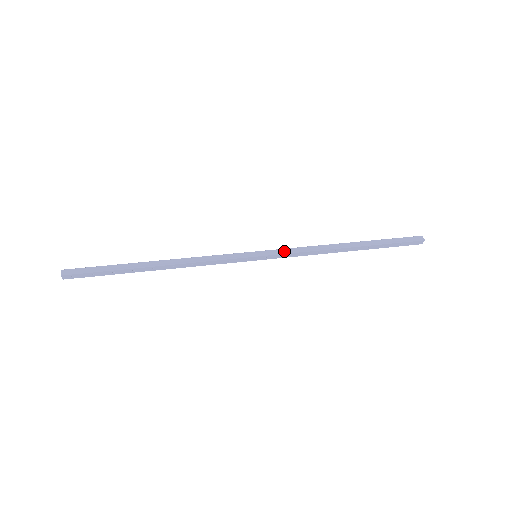
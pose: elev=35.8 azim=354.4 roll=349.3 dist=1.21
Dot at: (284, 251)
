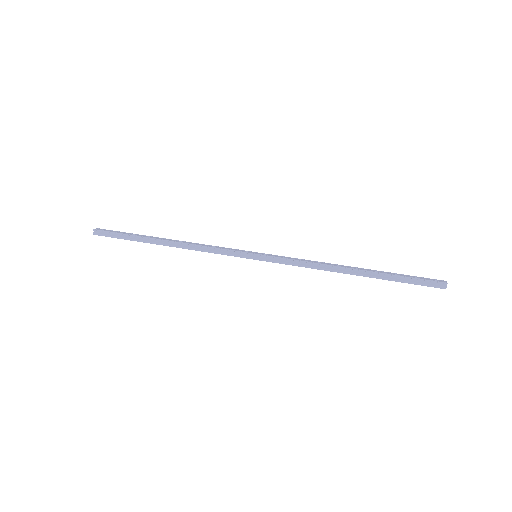
Dot at: (283, 260)
